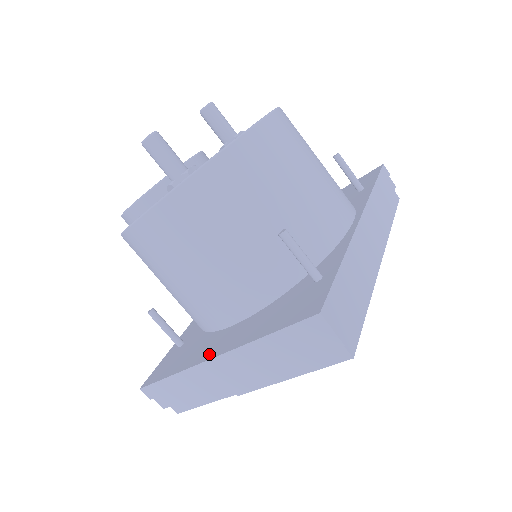
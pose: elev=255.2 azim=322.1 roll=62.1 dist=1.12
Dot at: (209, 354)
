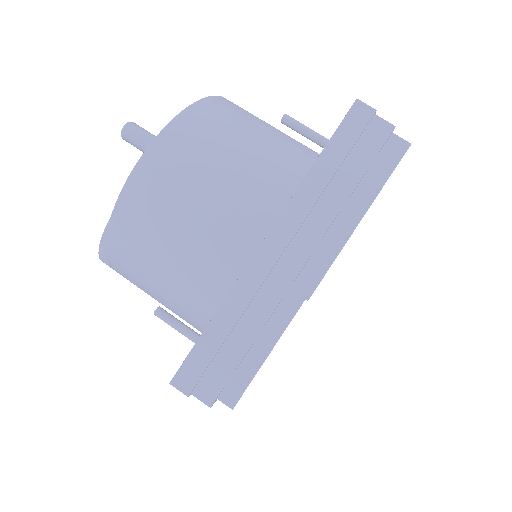
Dot at: occluded
